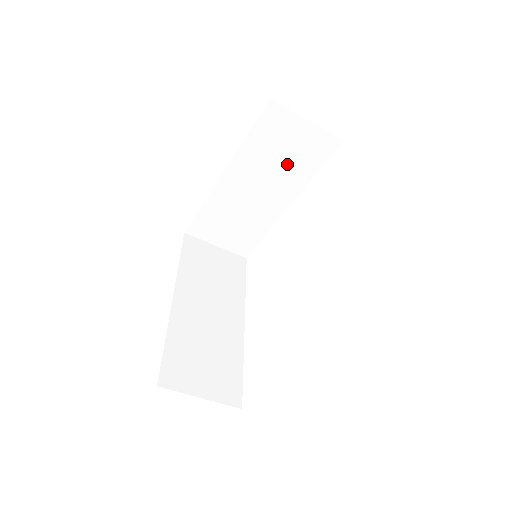
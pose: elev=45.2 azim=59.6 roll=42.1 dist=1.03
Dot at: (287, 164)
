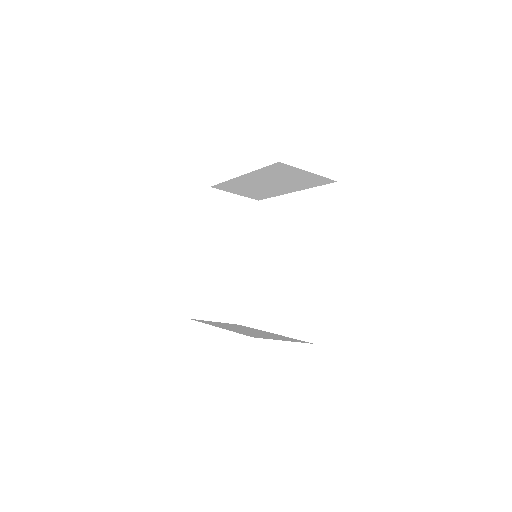
Dot at: (291, 181)
